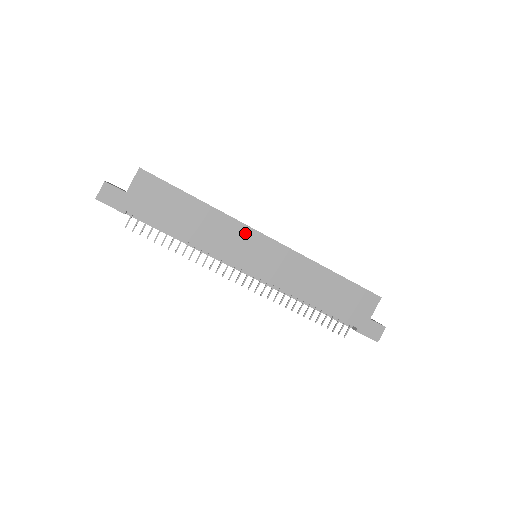
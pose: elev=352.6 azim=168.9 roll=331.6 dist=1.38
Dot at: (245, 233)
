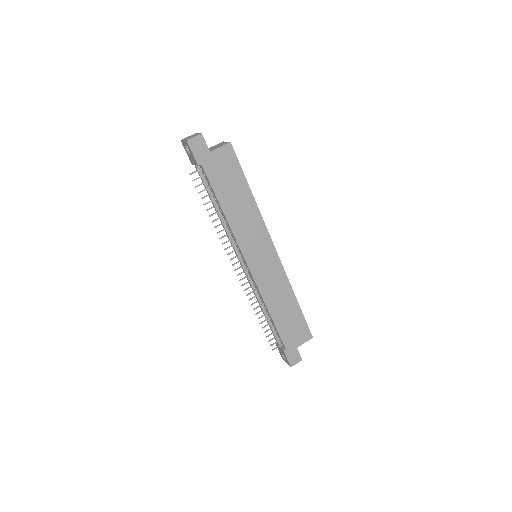
Dot at: (263, 236)
